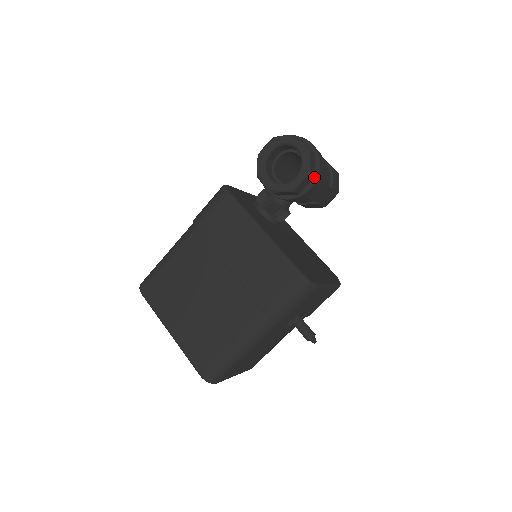
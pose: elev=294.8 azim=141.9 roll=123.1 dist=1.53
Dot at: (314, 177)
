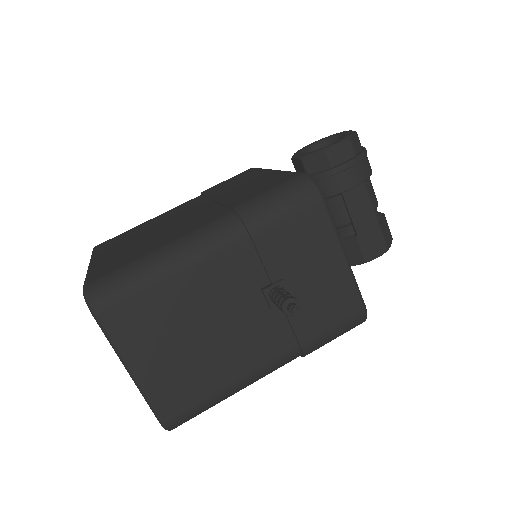
Dot at: (355, 156)
